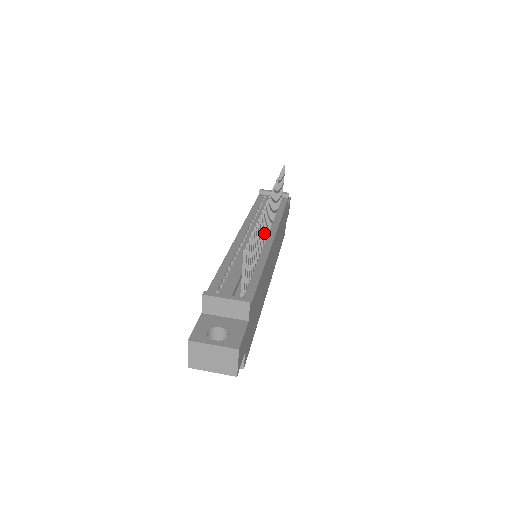
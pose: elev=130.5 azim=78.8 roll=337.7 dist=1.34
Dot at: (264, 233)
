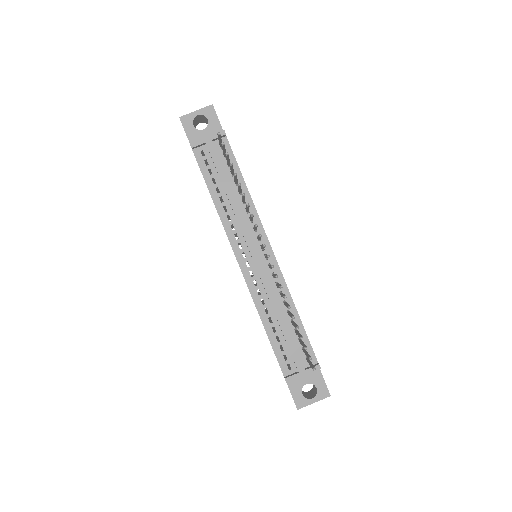
Dot at: occluded
